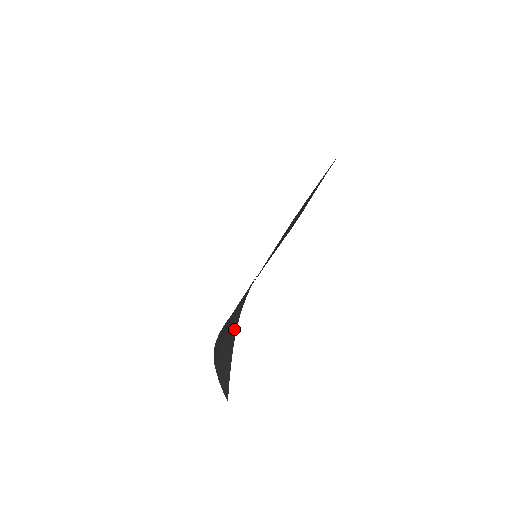
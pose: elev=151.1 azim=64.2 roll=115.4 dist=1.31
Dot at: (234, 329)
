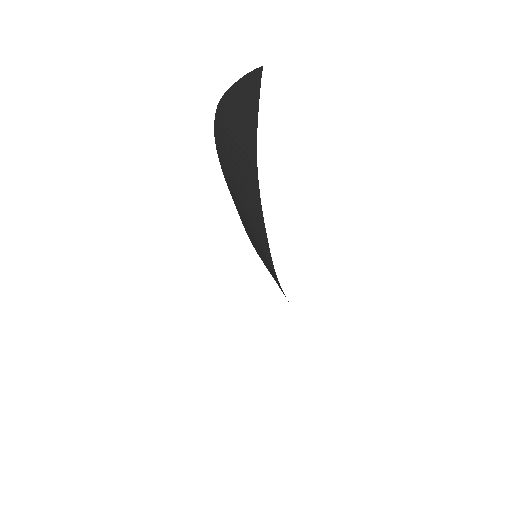
Dot at: occluded
